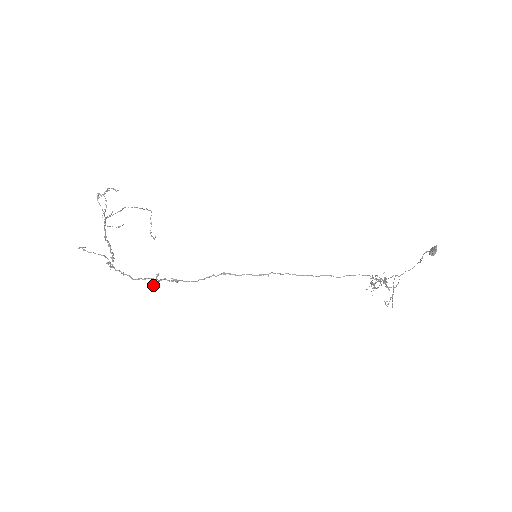
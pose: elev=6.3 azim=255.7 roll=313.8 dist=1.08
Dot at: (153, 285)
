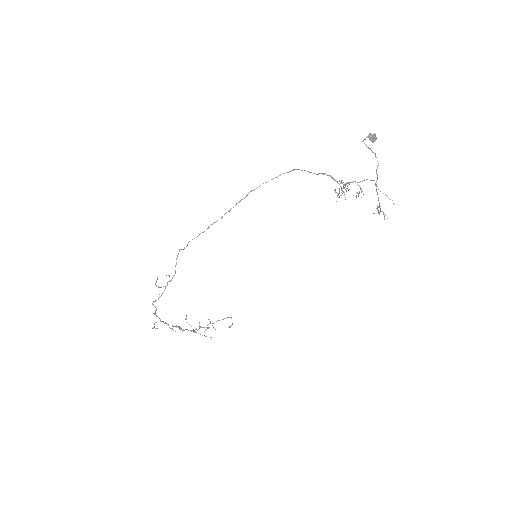
Dot at: occluded
